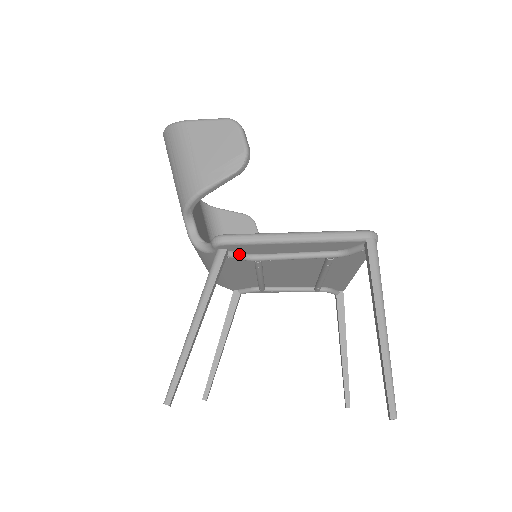
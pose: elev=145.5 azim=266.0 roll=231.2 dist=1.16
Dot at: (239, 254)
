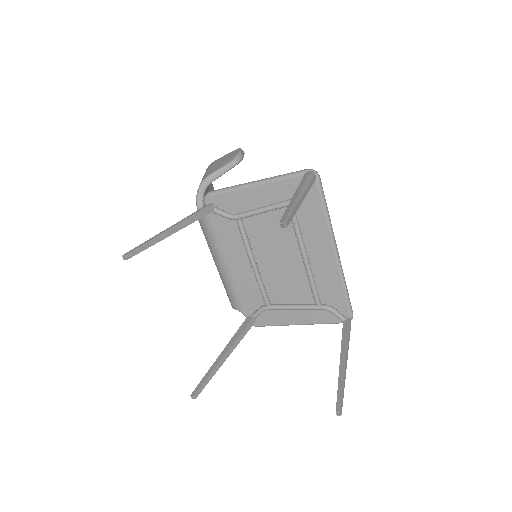
Dot at: (223, 211)
